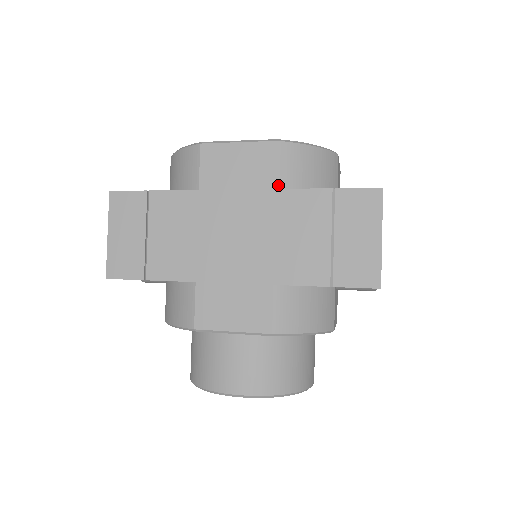
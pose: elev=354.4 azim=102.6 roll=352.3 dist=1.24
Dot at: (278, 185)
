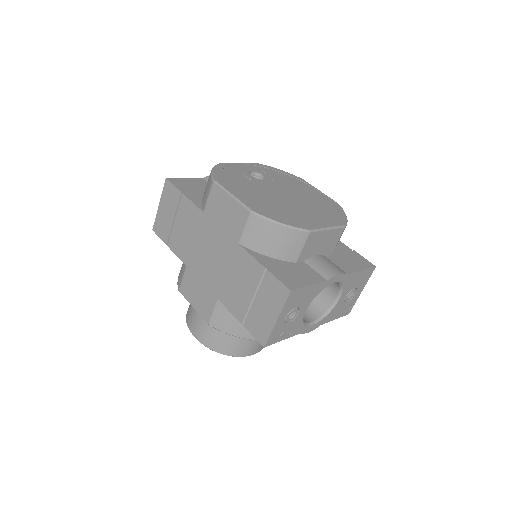
Dot at: (241, 242)
